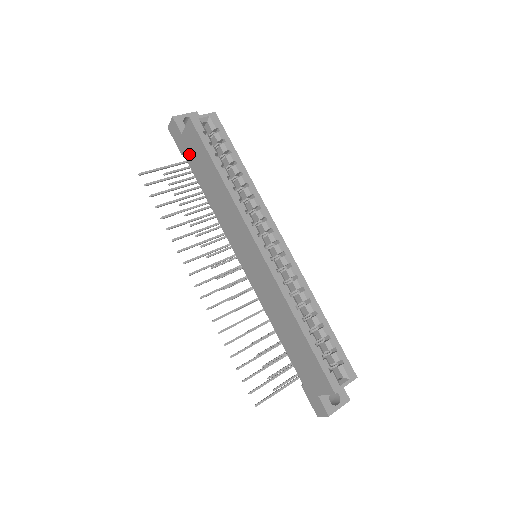
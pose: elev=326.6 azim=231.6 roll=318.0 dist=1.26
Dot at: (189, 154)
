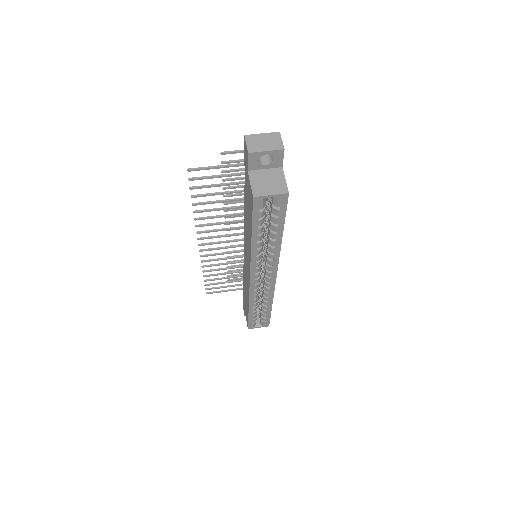
Dot at: (246, 183)
